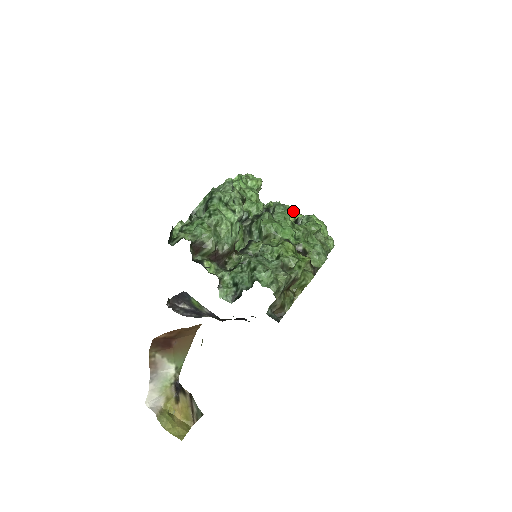
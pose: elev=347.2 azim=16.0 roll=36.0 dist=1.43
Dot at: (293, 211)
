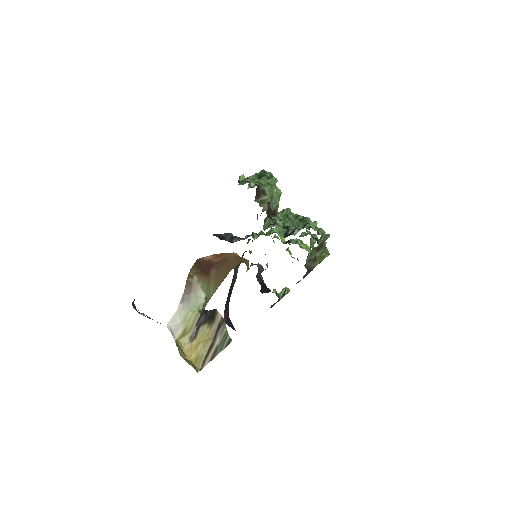
Dot at: occluded
